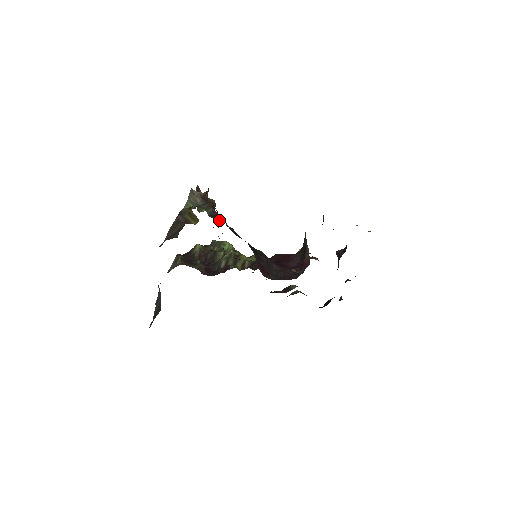
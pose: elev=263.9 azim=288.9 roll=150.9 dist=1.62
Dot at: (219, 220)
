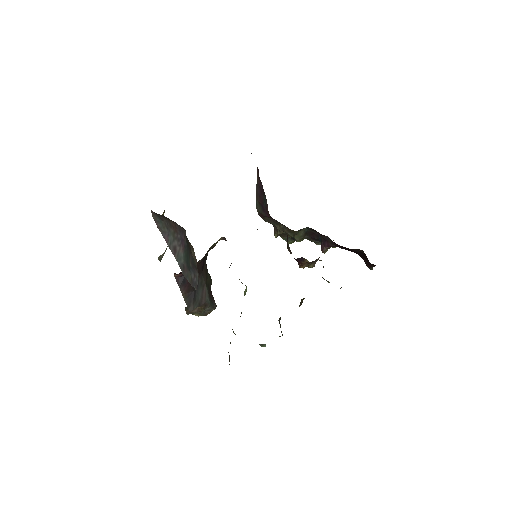
Dot at: occluded
